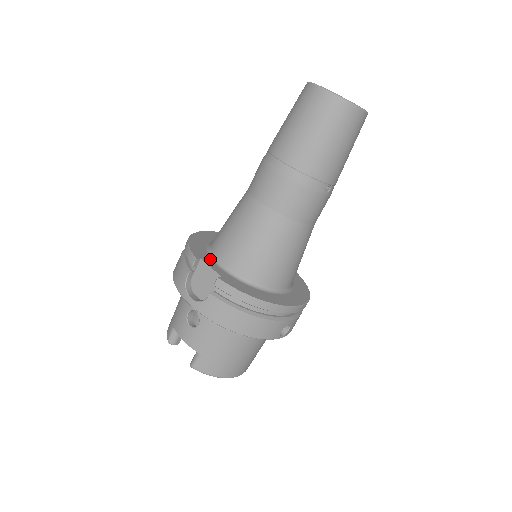
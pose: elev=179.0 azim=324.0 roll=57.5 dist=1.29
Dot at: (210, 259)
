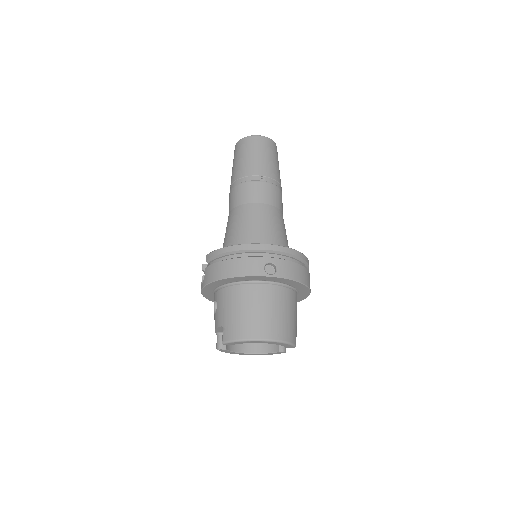
Dot at: occluded
